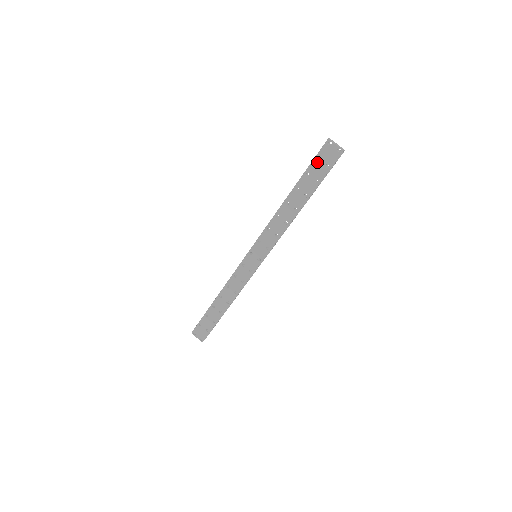
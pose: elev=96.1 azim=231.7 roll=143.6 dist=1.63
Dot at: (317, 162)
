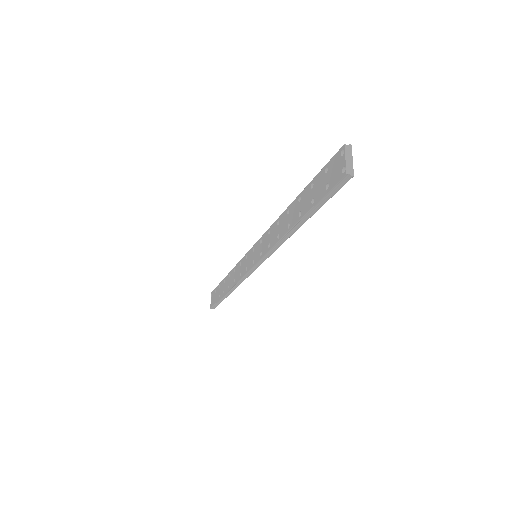
Dot at: (324, 173)
